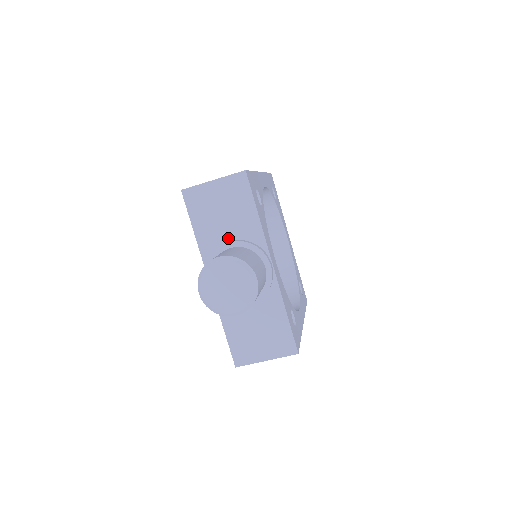
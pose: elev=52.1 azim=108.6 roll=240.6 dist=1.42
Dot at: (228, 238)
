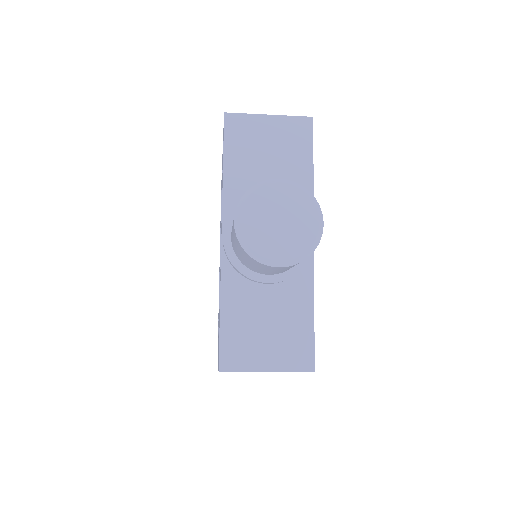
Dot at: occluded
